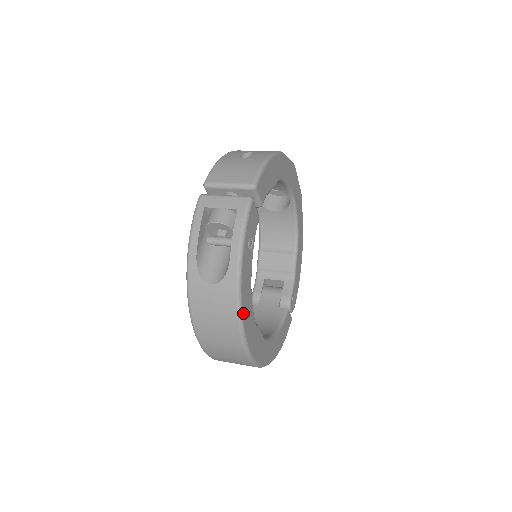
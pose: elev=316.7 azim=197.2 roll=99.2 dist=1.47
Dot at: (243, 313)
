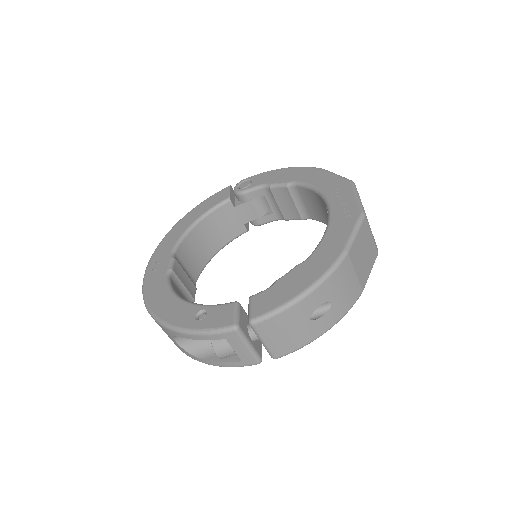
Dot at: occluded
